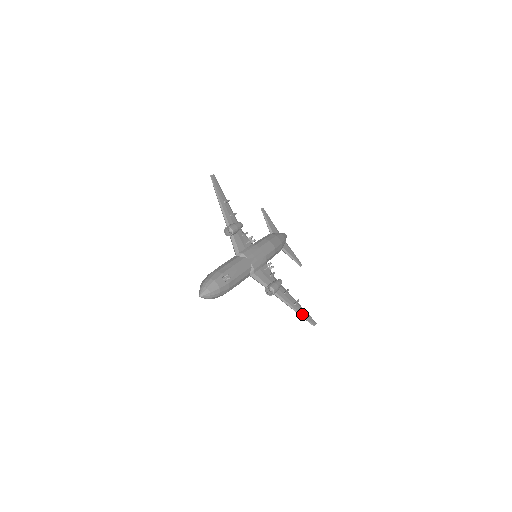
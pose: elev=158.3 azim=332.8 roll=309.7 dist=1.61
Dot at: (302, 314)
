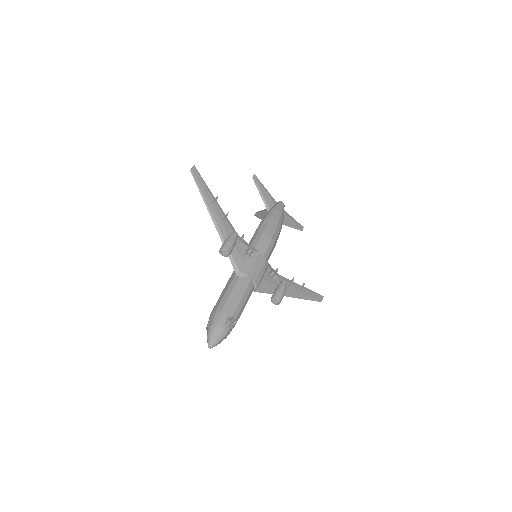
Dot at: (309, 297)
